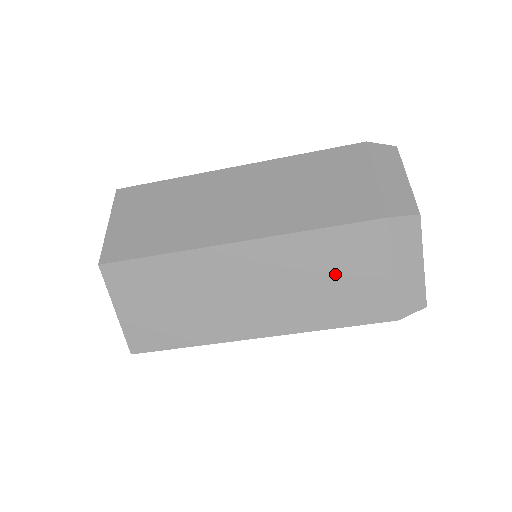
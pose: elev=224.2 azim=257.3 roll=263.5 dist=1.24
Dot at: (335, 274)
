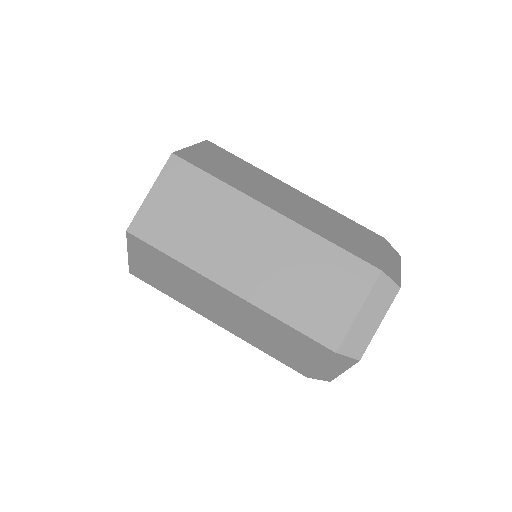
Dot at: (346, 231)
